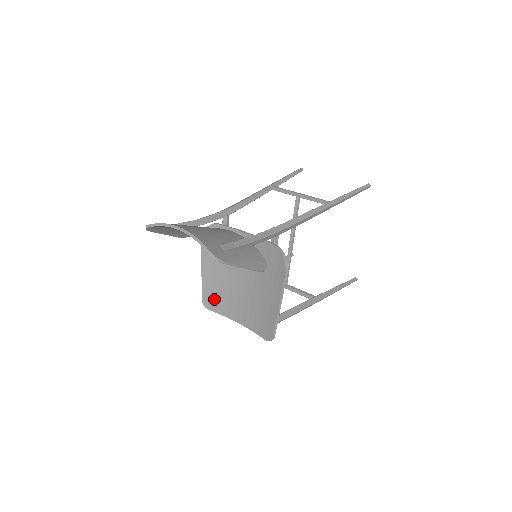
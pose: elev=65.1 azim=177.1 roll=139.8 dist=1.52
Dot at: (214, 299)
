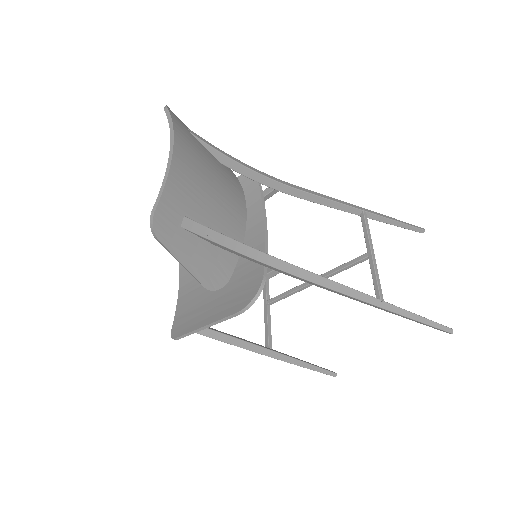
Dot at: occluded
